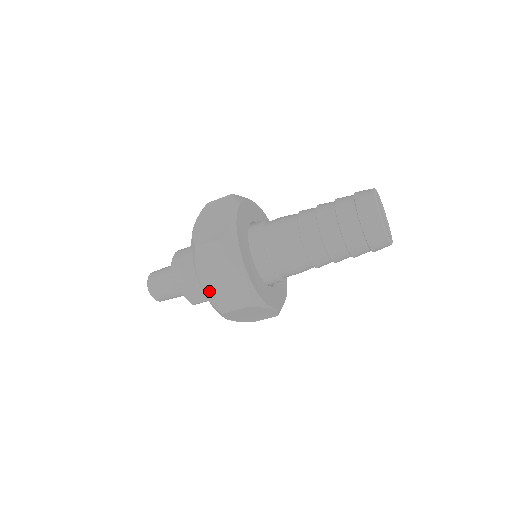
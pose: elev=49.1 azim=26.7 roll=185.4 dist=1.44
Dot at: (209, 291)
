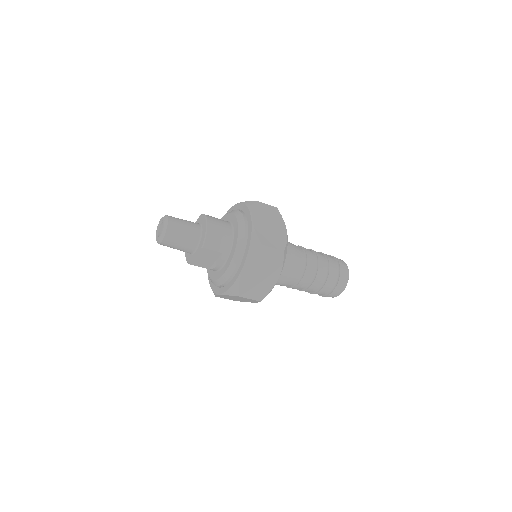
Dot at: (244, 277)
